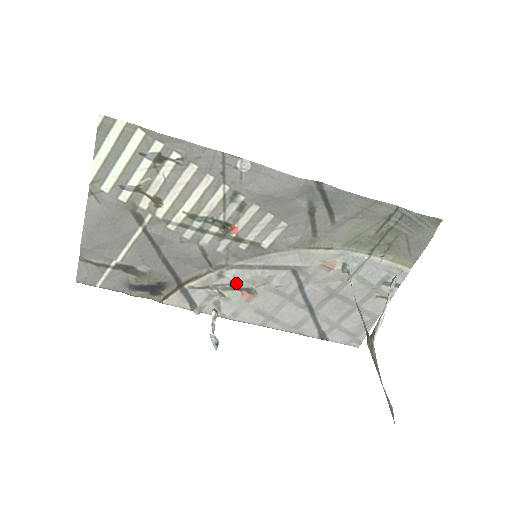
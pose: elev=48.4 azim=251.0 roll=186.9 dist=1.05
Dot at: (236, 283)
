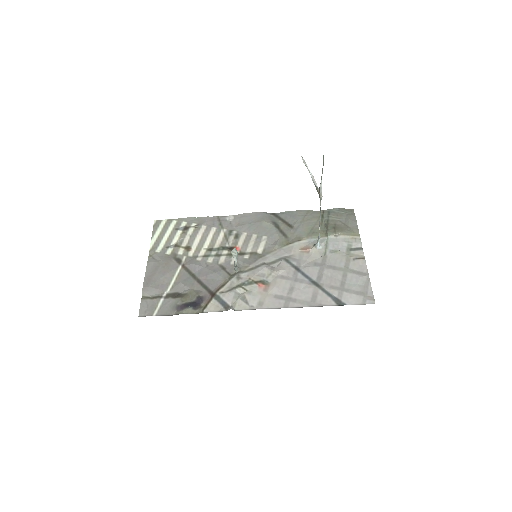
Dot at: (251, 279)
